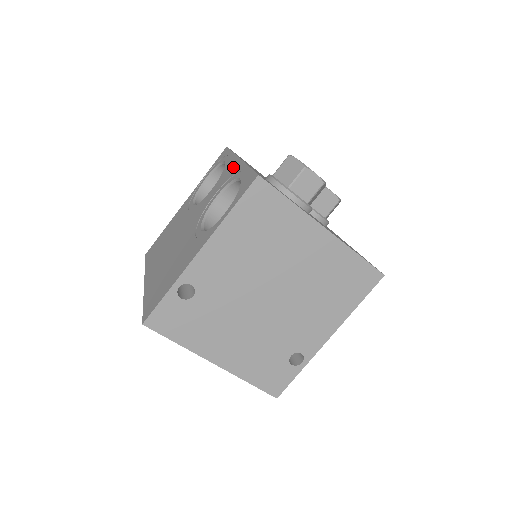
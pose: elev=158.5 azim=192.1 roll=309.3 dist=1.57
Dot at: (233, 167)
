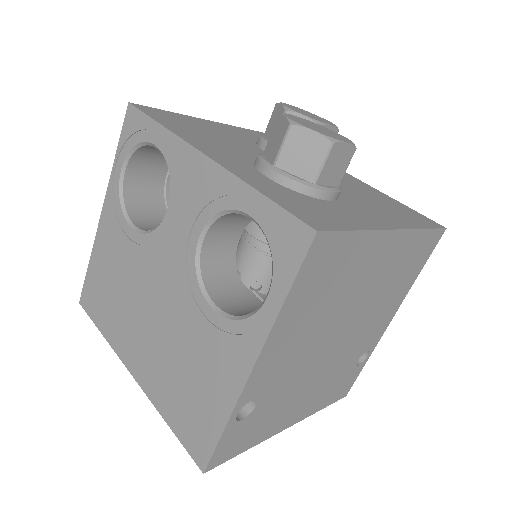
Dot at: (200, 174)
